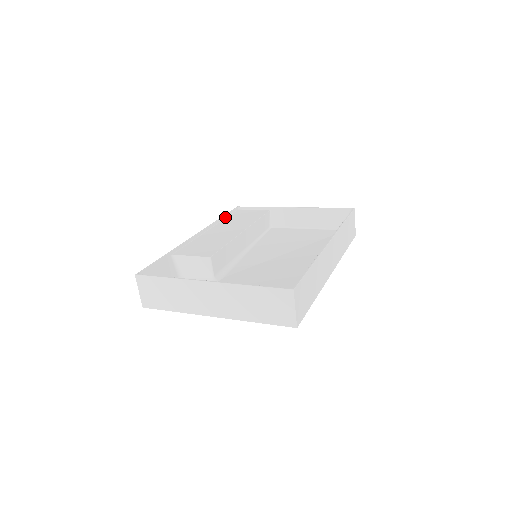
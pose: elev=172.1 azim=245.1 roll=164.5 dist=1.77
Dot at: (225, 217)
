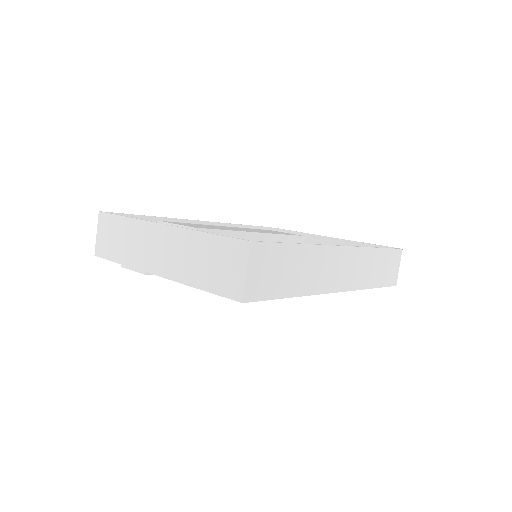
Dot at: (249, 227)
